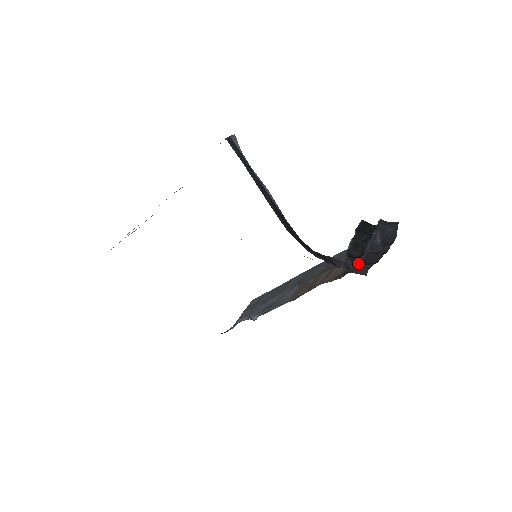
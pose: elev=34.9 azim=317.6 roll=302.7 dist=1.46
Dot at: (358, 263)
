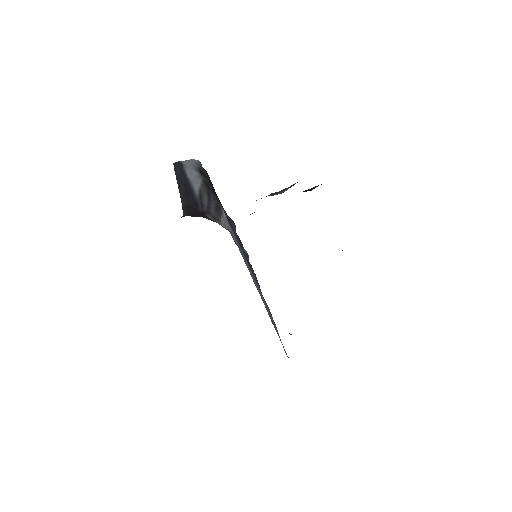
Dot at: occluded
